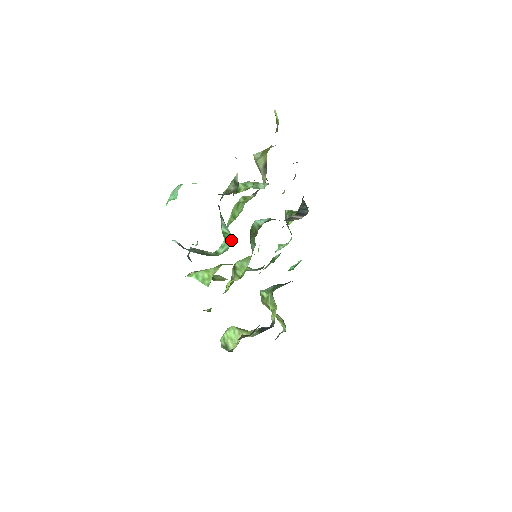
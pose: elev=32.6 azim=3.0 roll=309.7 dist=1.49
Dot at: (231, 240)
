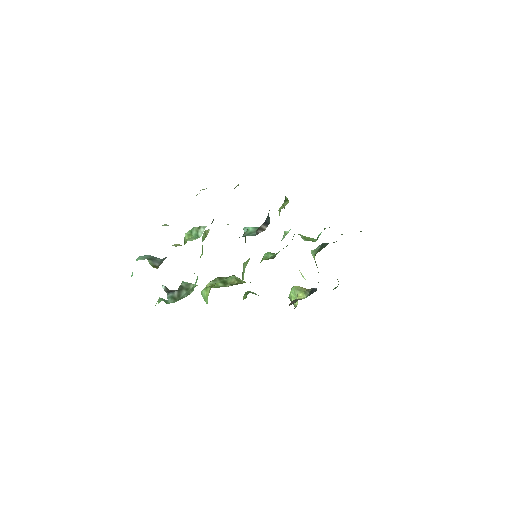
Dot at: occluded
